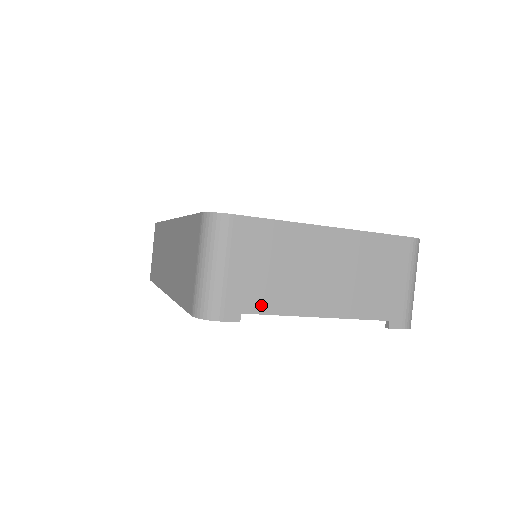
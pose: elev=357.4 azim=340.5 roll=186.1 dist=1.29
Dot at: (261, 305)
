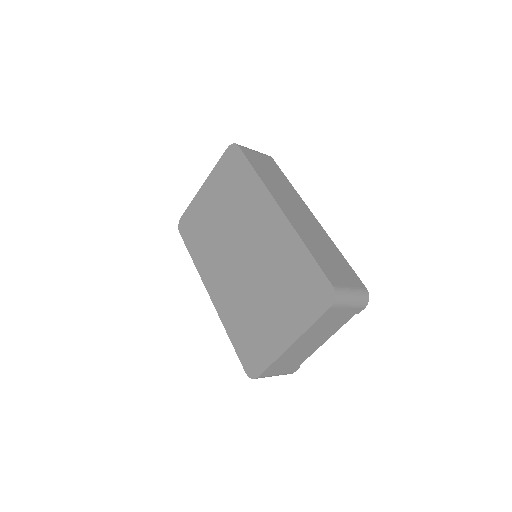
Dot at: (300, 362)
